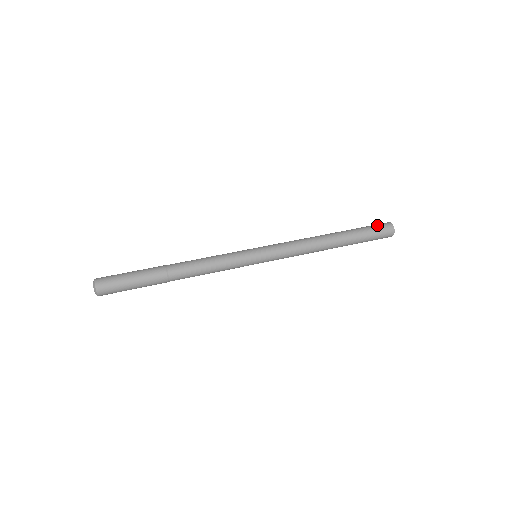
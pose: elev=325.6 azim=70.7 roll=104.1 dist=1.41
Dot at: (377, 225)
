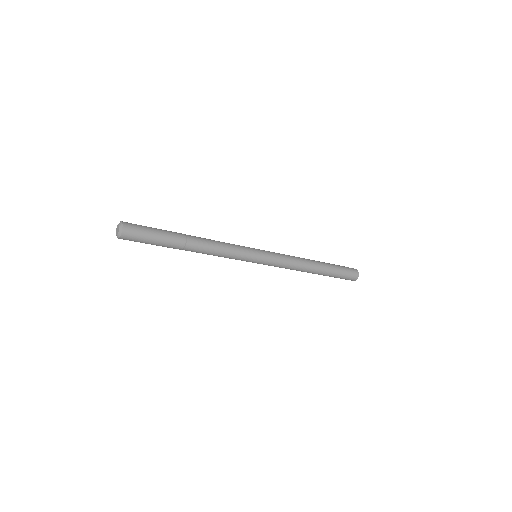
Dot at: (347, 267)
